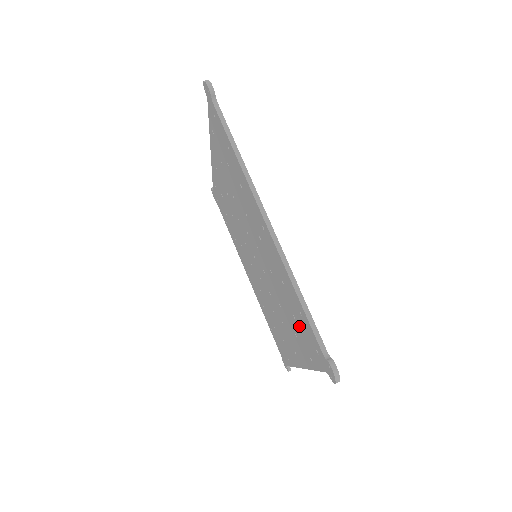
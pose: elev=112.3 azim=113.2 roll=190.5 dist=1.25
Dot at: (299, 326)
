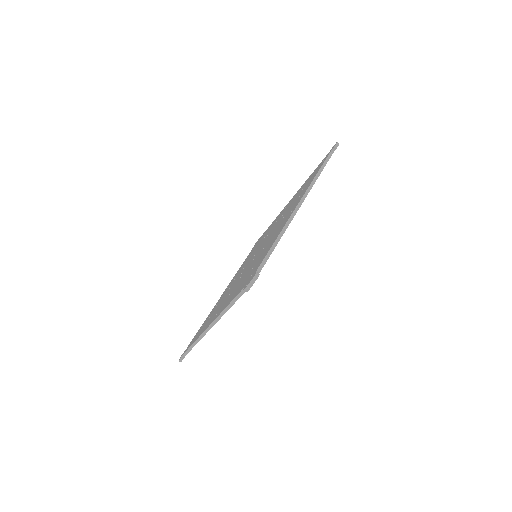
Dot at: occluded
